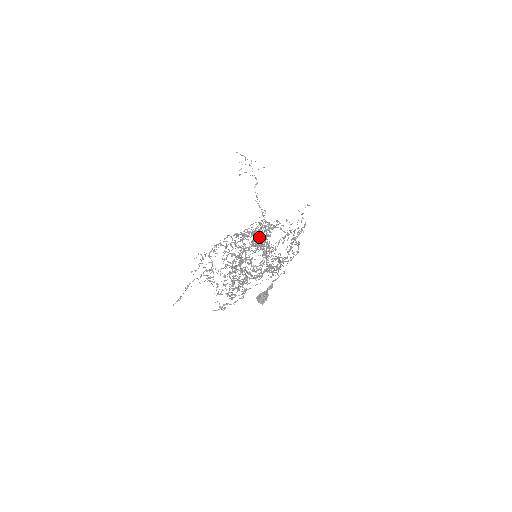
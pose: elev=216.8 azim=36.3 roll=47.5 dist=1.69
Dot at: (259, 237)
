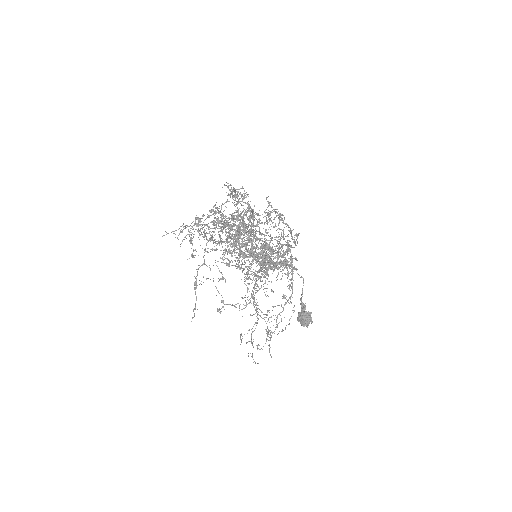
Dot at: occluded
